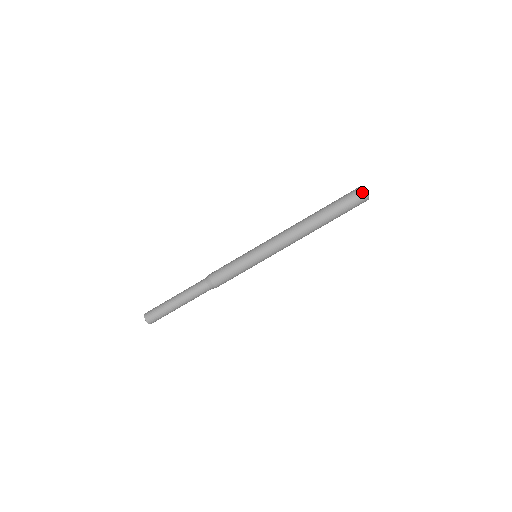
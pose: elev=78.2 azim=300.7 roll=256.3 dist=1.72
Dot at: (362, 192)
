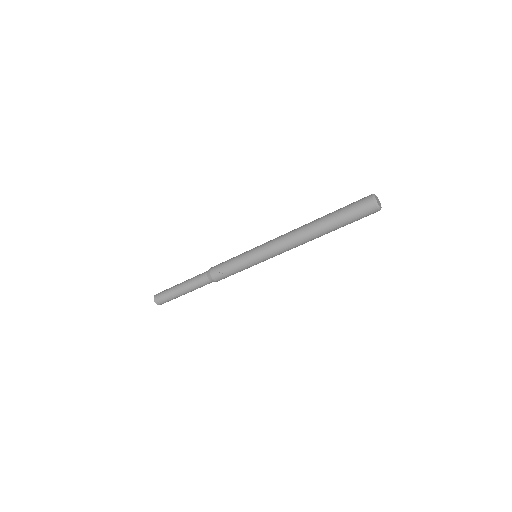
Dot at: occluded
